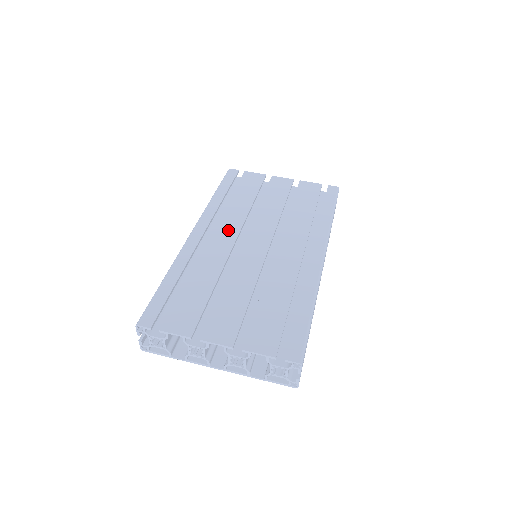
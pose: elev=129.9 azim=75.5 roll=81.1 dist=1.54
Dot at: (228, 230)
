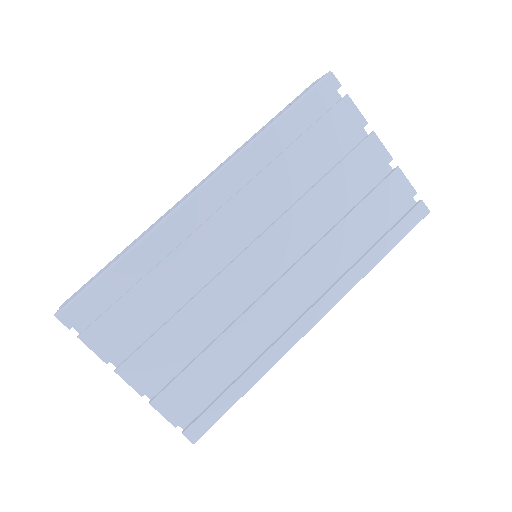
Dot at: (244, 215)
